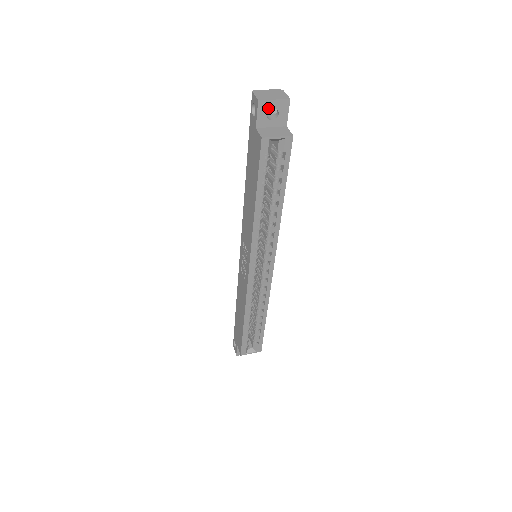
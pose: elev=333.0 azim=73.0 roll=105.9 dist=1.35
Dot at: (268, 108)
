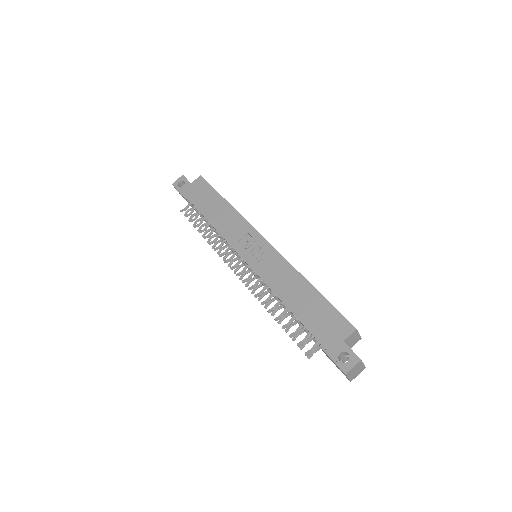
Dot at: occluded
